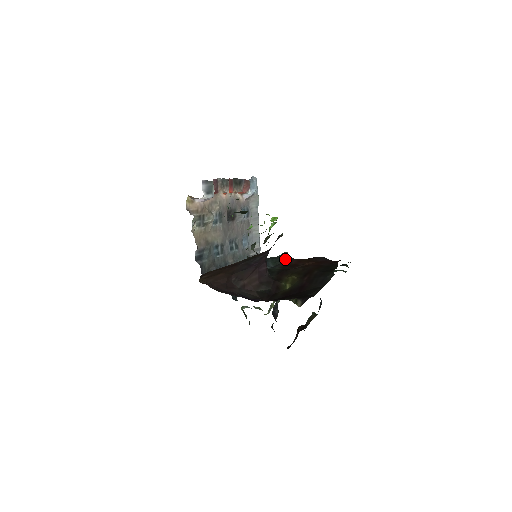
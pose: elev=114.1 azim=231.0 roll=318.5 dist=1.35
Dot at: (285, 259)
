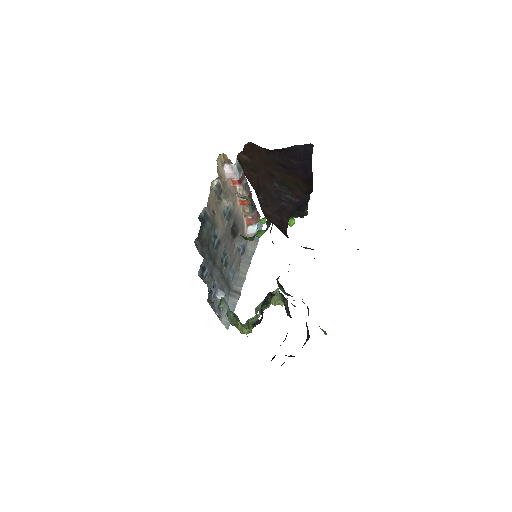
Dot at: occluded
